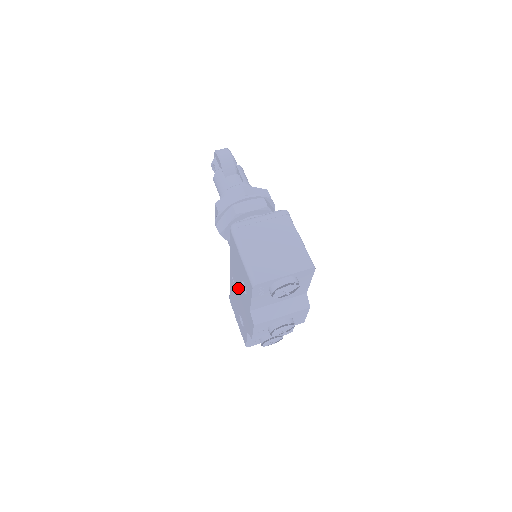
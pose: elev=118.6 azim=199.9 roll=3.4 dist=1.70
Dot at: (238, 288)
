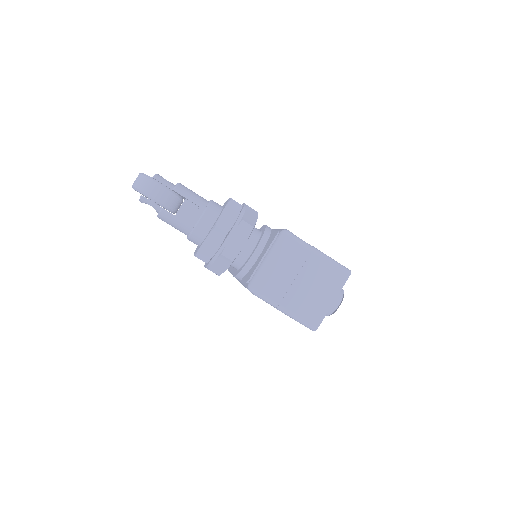
Dot at: occluded
